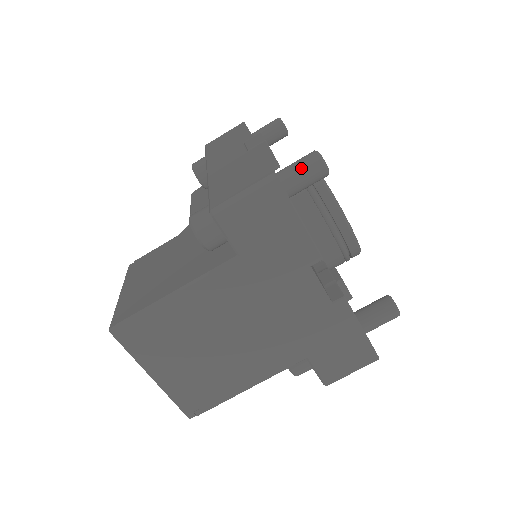
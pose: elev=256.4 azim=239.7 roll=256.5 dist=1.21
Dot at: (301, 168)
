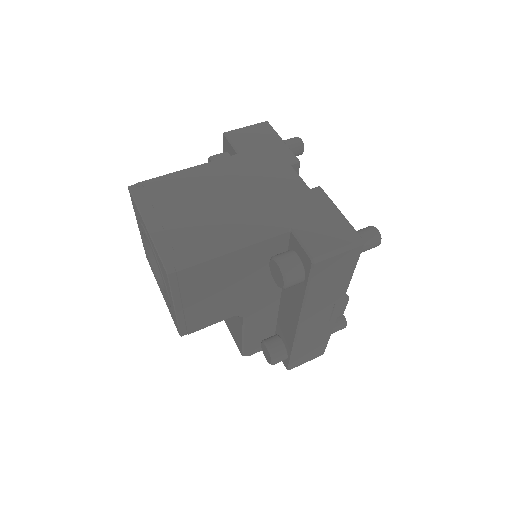
Dot at: (285, 140)
